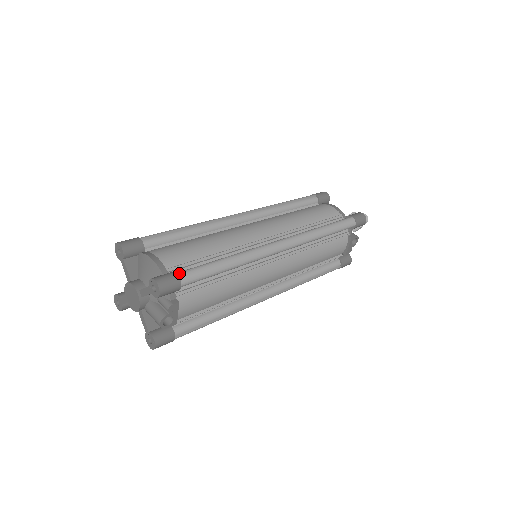
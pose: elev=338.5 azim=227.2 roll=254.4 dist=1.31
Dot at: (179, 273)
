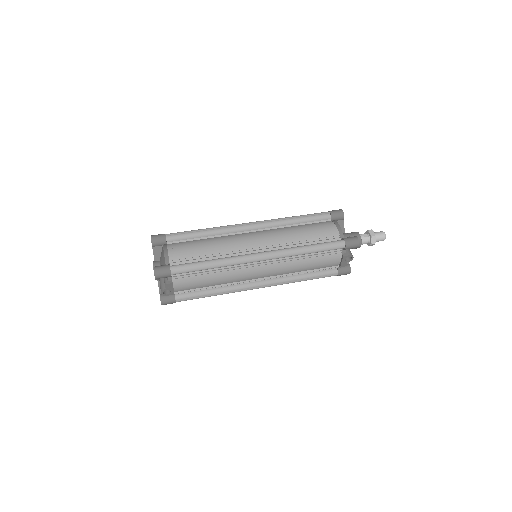
Dot at: (172, 266)
